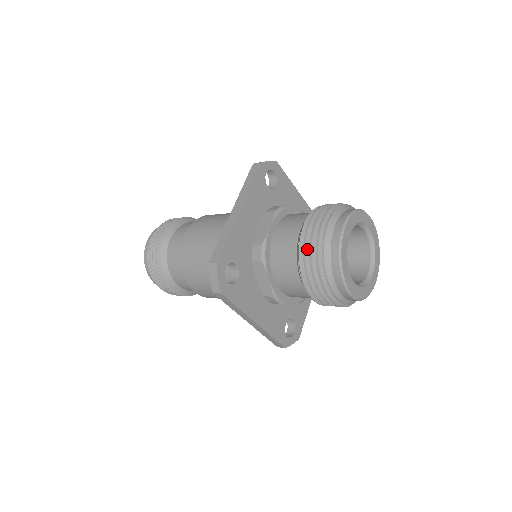
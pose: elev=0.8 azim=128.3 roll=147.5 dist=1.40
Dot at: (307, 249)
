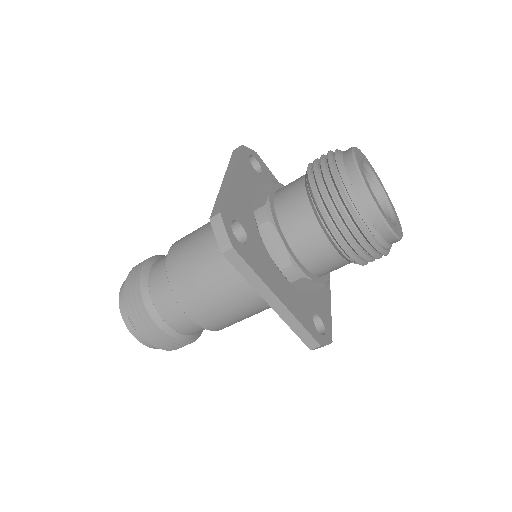
Dot at: (320, 184)
